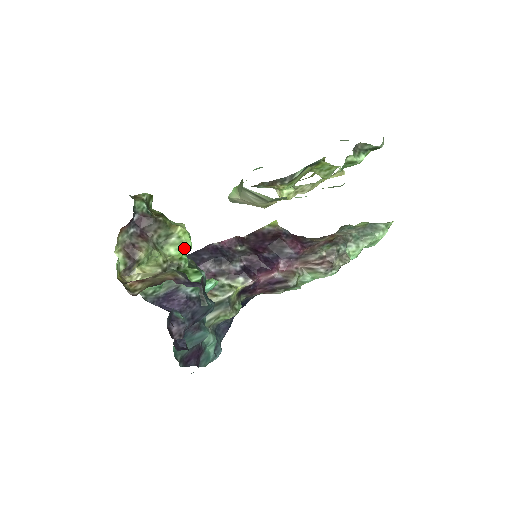
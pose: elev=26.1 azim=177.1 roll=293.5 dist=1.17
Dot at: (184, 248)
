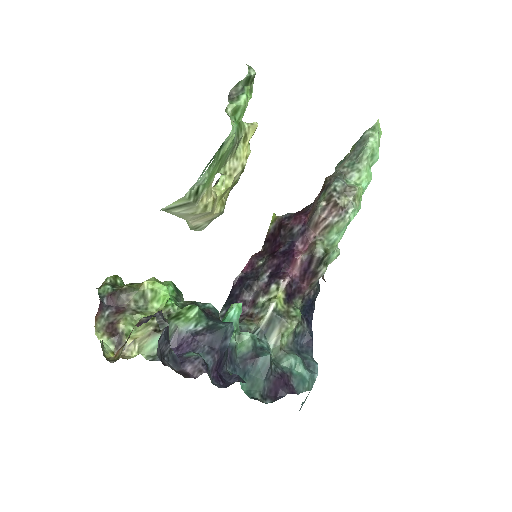
Dot at: (161, 296)
